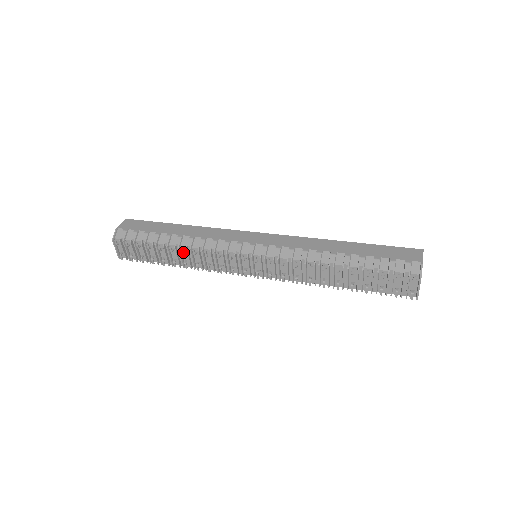
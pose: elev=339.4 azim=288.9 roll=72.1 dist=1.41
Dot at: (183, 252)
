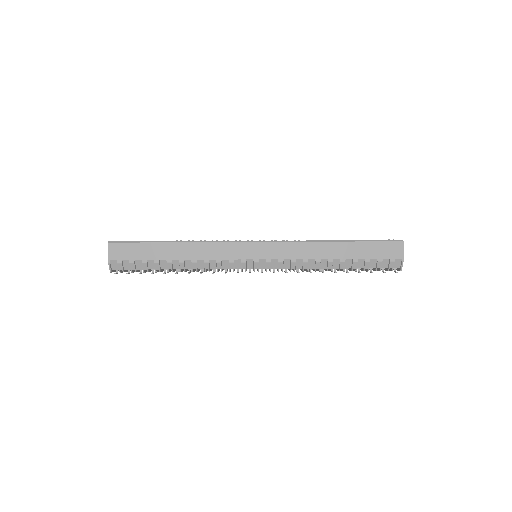
Dot at: occluded
